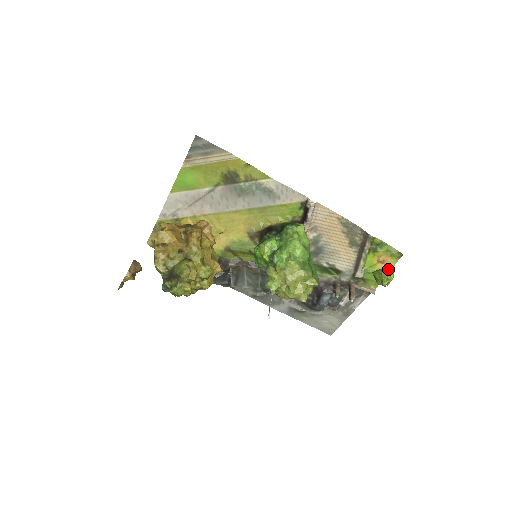
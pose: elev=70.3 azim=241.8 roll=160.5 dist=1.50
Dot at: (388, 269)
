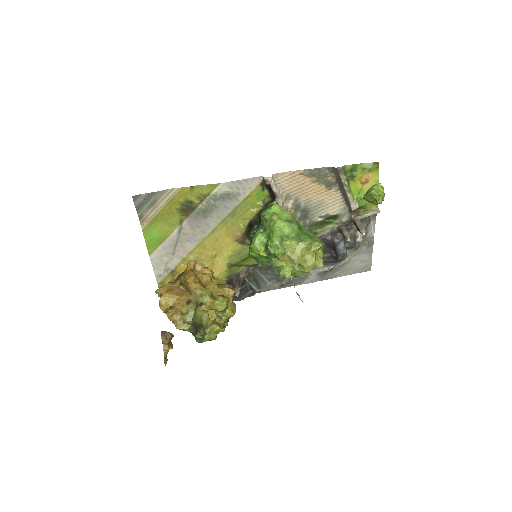
Dot at: (374, 186)
